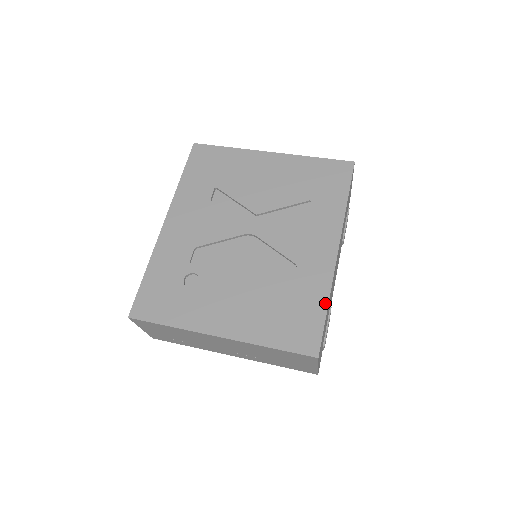
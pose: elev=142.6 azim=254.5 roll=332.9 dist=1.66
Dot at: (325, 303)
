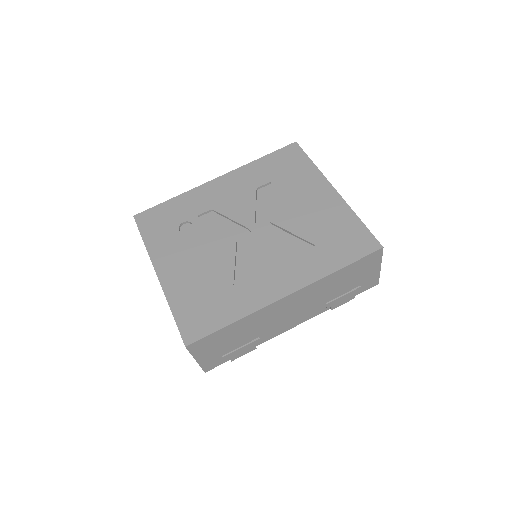
Dot at: (233, 319)
